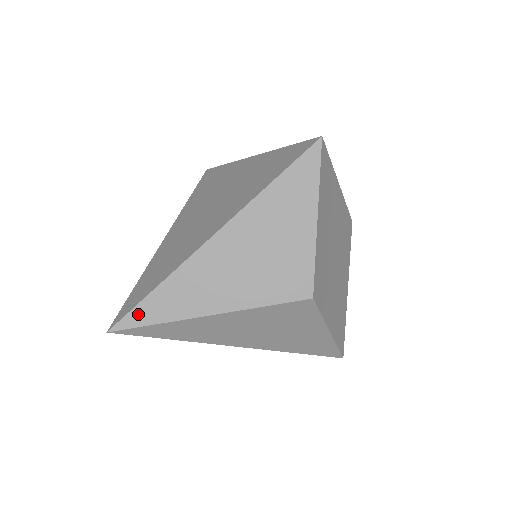
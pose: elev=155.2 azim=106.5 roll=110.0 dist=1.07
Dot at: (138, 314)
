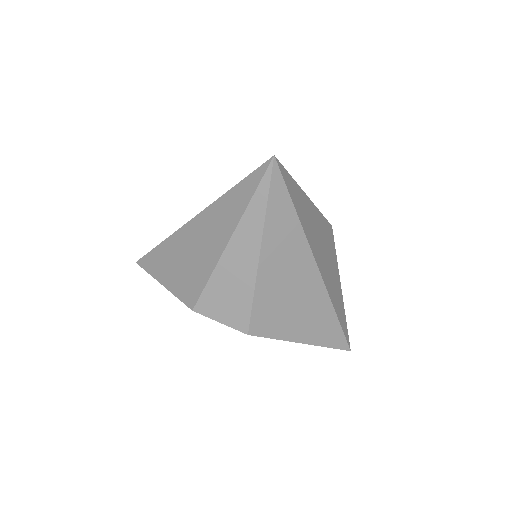
Dot at: occluded
